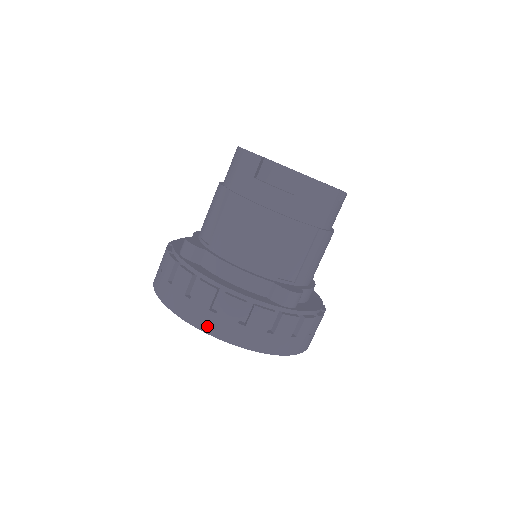
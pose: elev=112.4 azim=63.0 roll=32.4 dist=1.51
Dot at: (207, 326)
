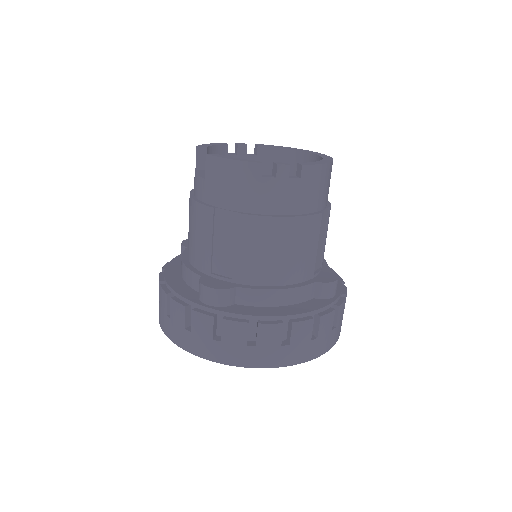
Dot at: (159, 317)
